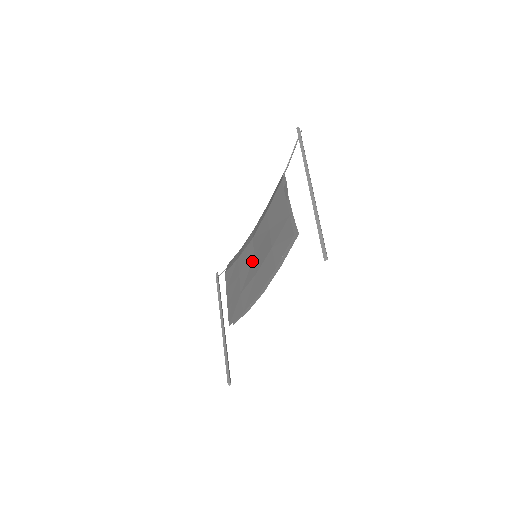
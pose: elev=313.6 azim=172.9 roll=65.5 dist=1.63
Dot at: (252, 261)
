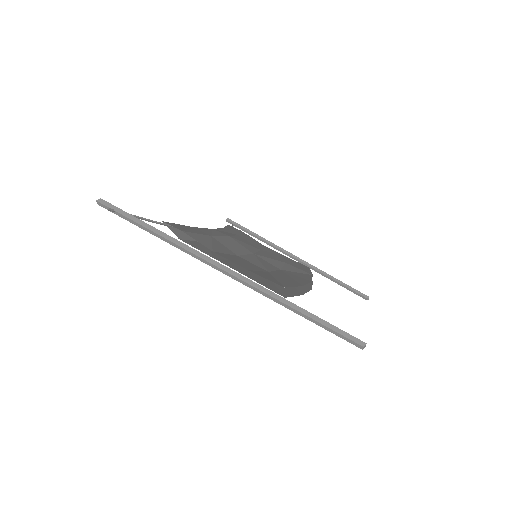
Dot at: occluded
